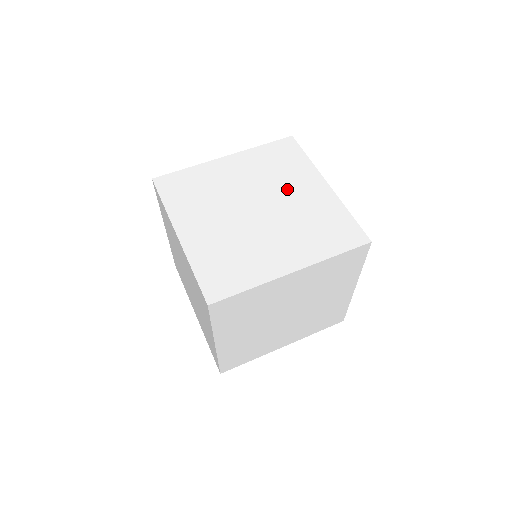
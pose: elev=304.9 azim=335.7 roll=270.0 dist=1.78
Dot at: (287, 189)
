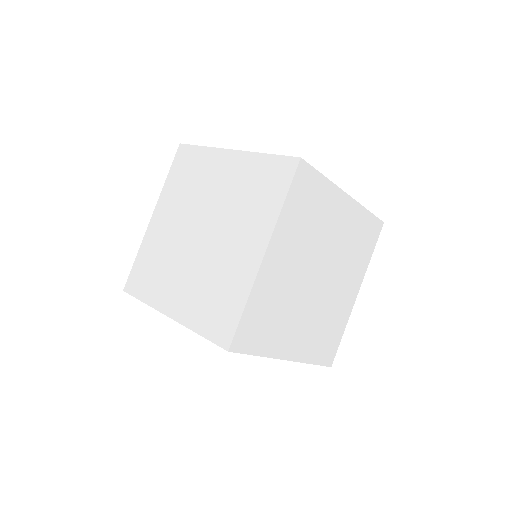
Dot at: occluded
